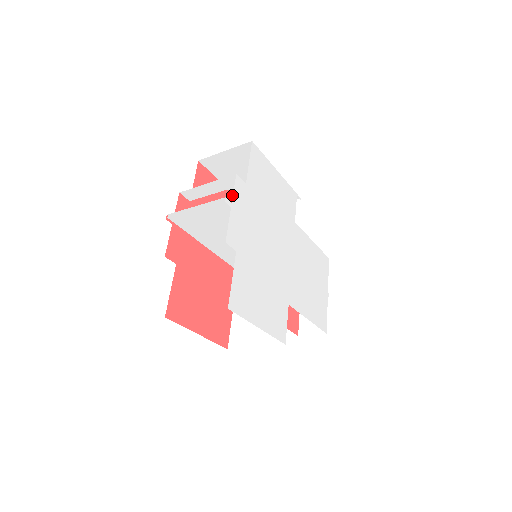
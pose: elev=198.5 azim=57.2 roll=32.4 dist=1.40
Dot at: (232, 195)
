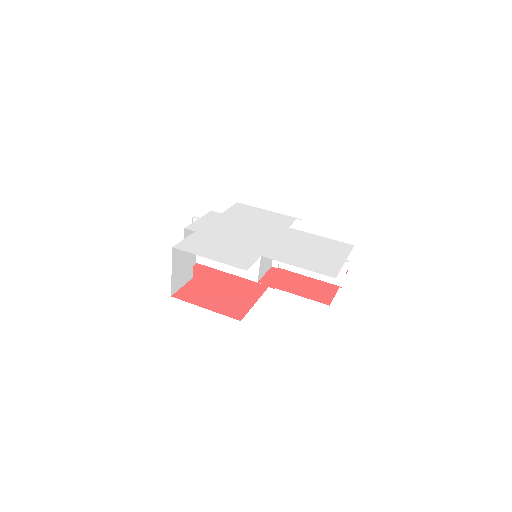
Dot at: occluded
